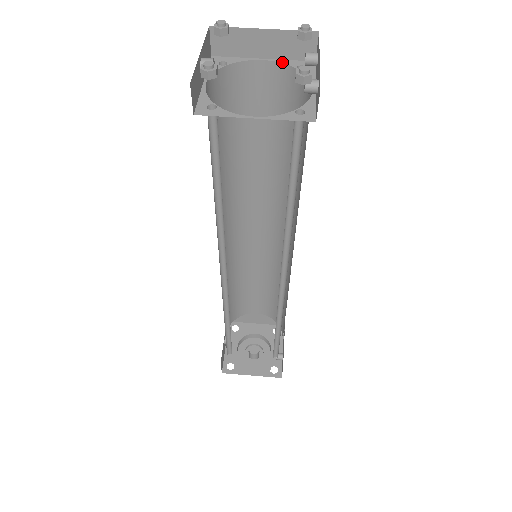
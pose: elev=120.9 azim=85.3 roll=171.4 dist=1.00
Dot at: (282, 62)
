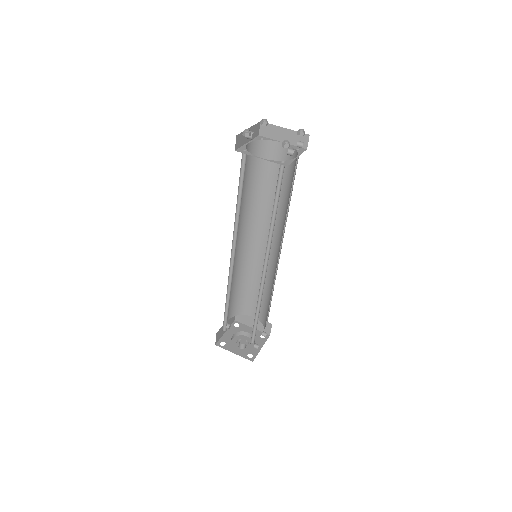
Dot at: (290, 145)
